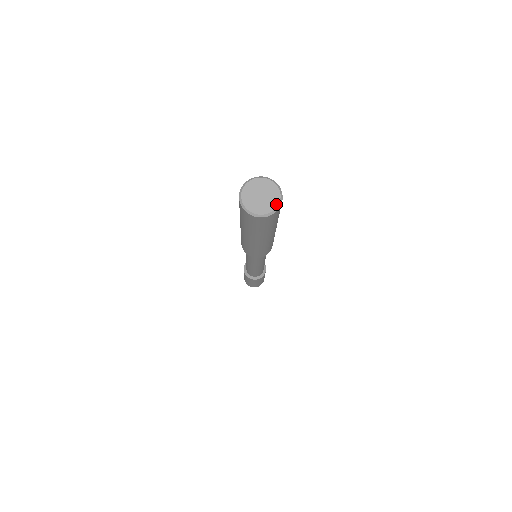
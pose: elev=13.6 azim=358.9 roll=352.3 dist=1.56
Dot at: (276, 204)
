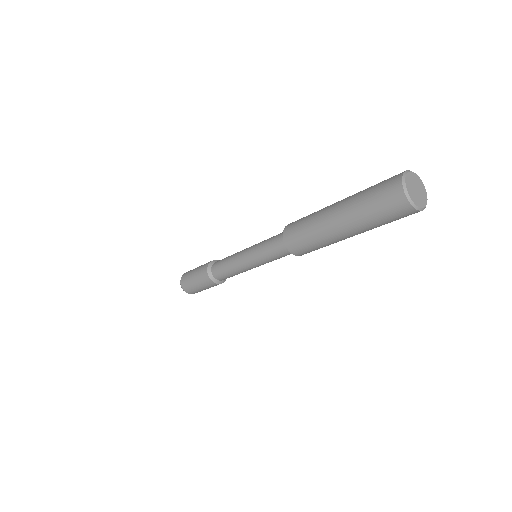
Dot at: (421, 206)
